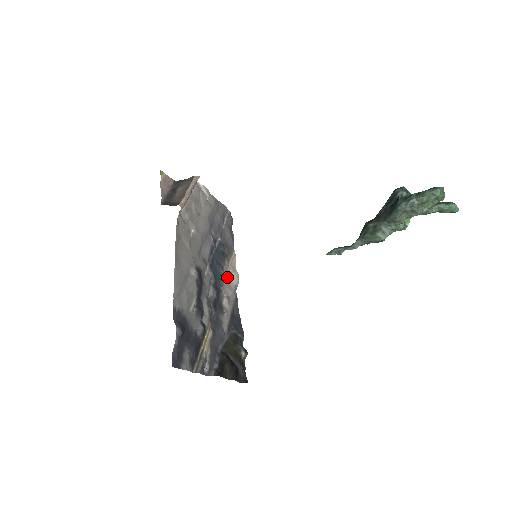
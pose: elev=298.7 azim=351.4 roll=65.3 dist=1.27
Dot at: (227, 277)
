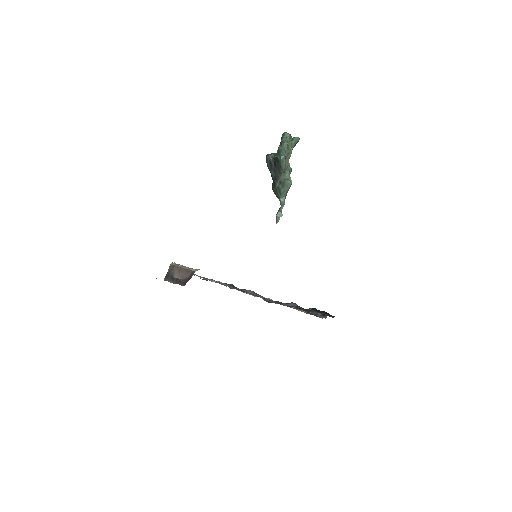
Dot at: occluded
